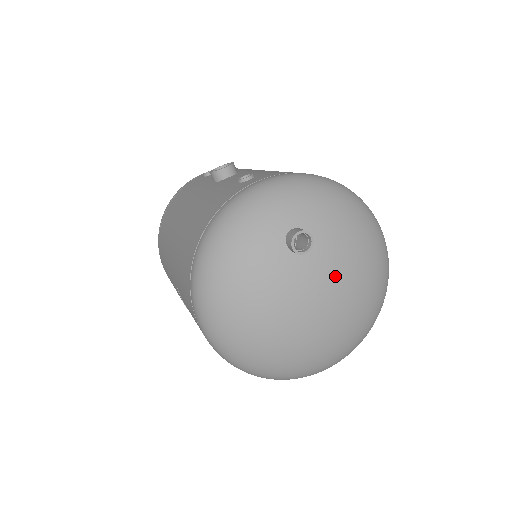
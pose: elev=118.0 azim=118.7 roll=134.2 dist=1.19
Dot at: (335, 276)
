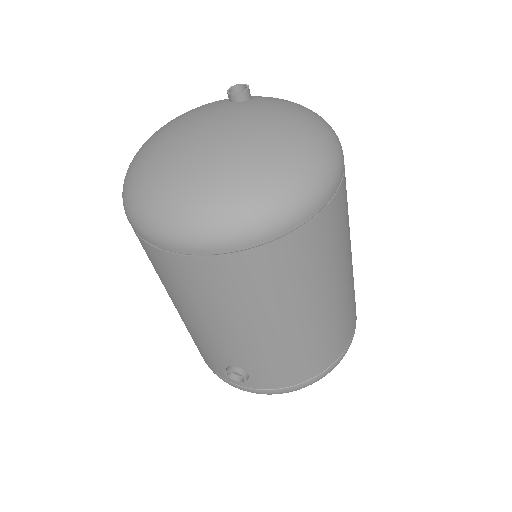
Dot at: (242, 118)
